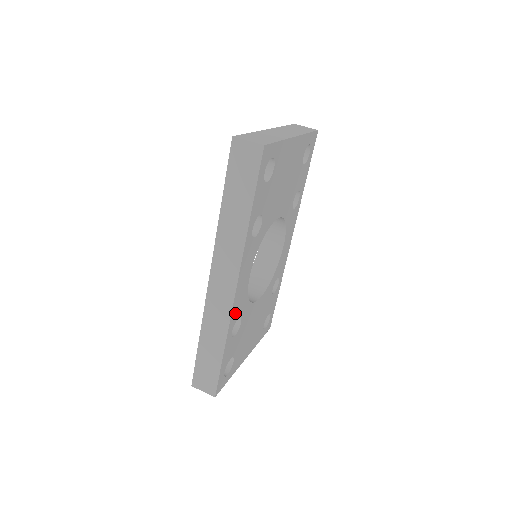
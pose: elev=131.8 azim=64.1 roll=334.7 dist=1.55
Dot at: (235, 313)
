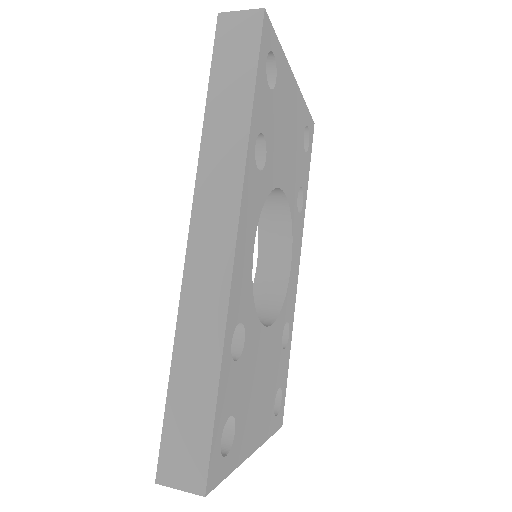
Dot at: (235, 300)
